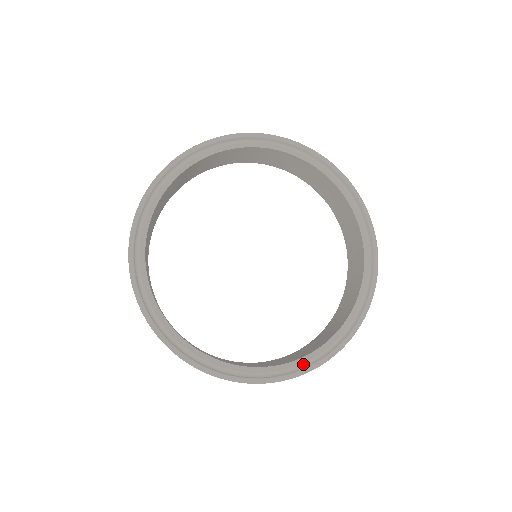
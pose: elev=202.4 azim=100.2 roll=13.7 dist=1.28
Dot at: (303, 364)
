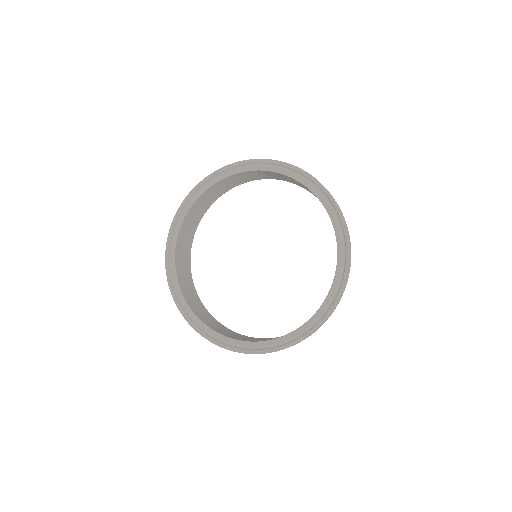
Dot at: (301, 333)
